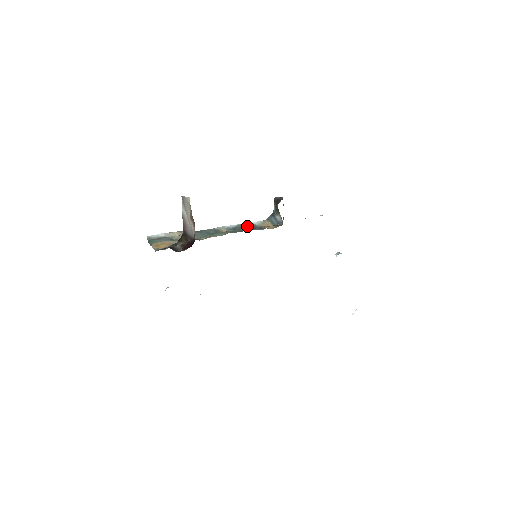
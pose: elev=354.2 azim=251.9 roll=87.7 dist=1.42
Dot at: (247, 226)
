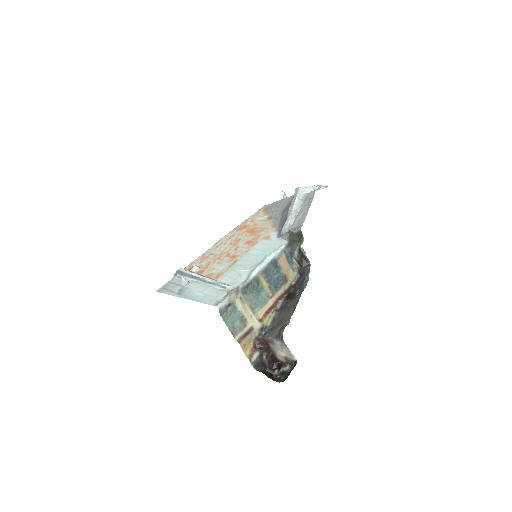
Dot at: (275, 269)
